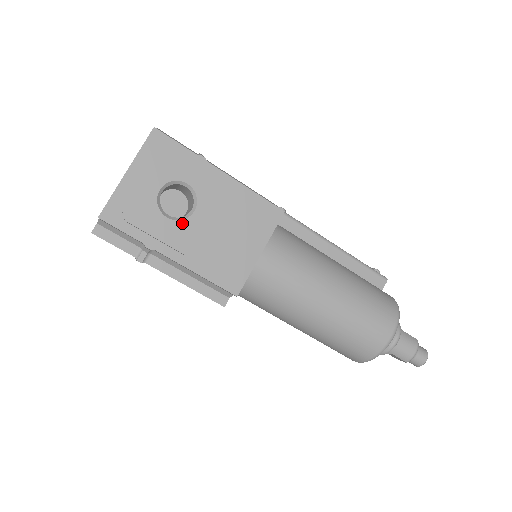
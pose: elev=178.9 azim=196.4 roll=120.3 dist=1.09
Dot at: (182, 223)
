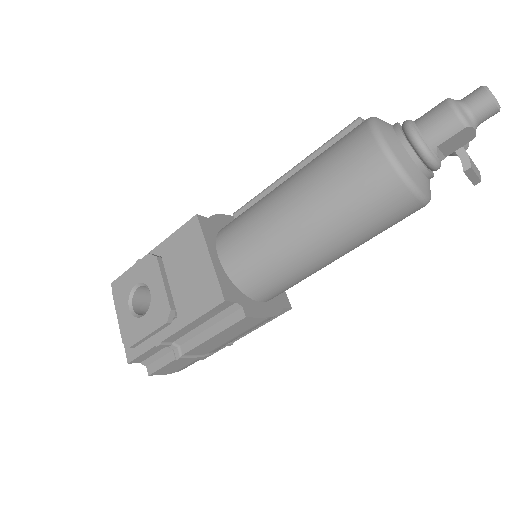
Dot at: (151, 308)
